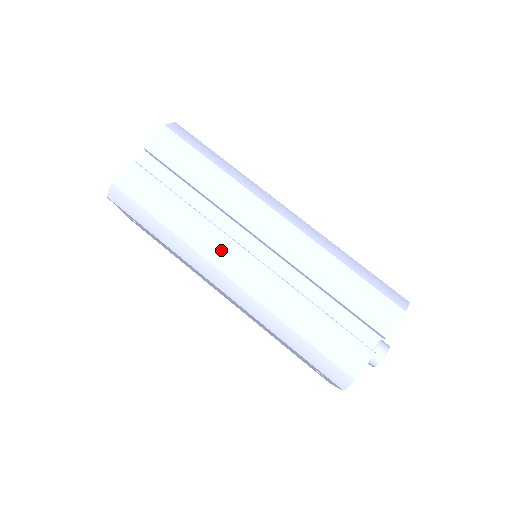
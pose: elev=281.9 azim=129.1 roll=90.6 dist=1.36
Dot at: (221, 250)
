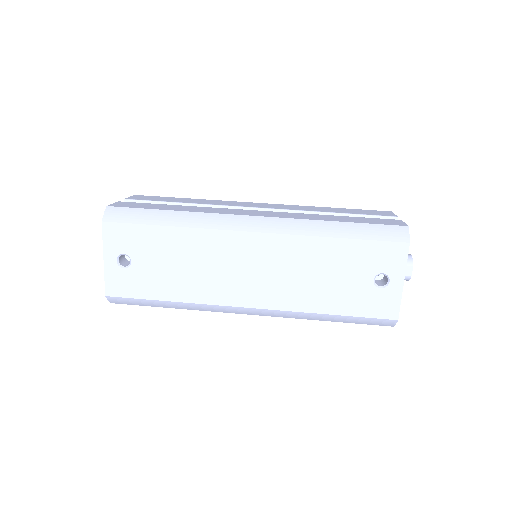
Dot at: (234, 211)
